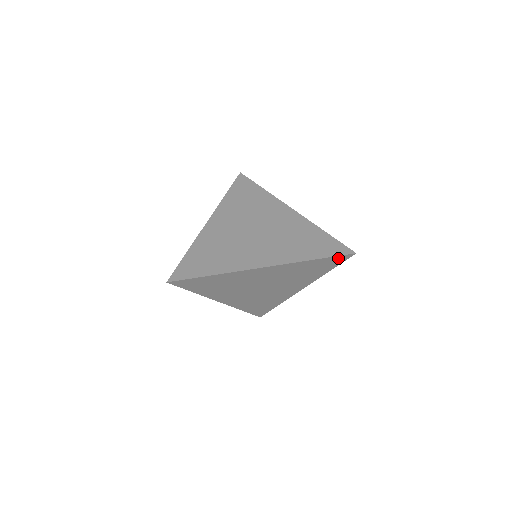
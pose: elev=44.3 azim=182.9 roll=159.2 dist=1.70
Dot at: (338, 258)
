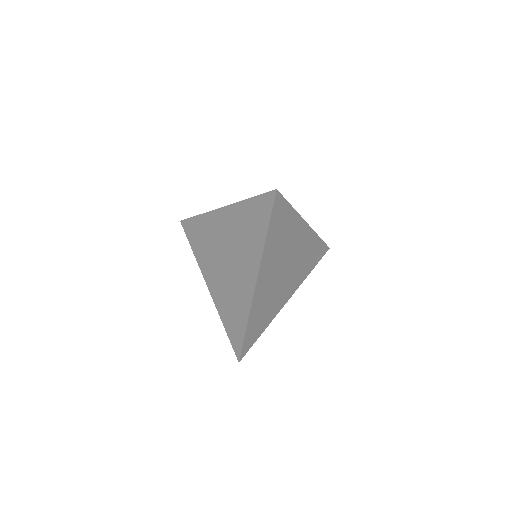
Dot at: (324, 249)
